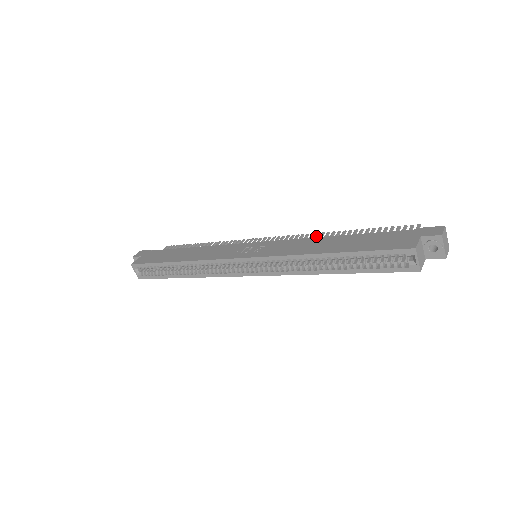
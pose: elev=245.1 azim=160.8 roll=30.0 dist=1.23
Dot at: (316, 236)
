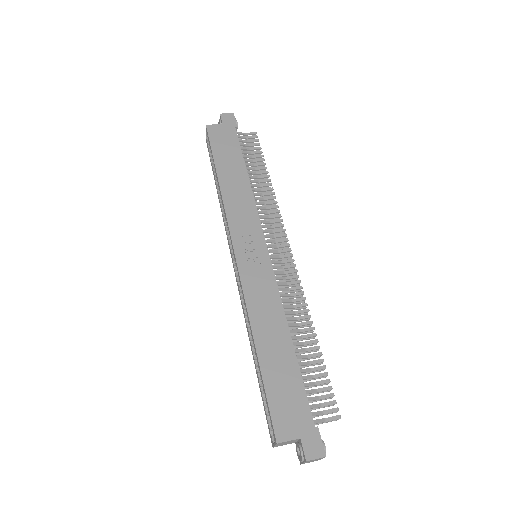
Dot at: (300, 306)
